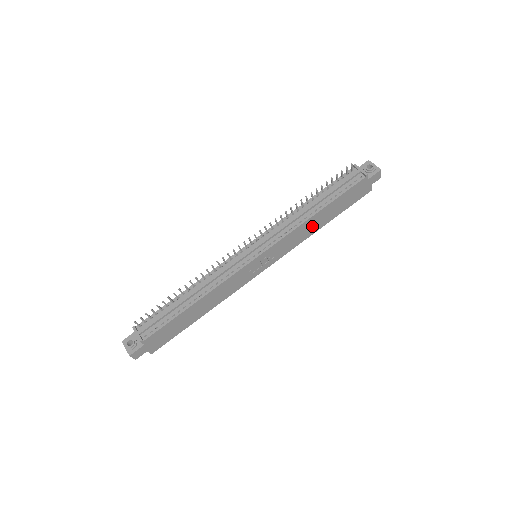
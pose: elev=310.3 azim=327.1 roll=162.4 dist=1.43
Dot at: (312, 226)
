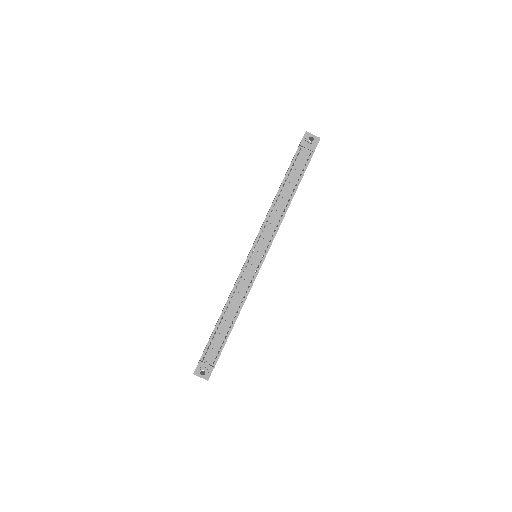
Dot at: occluded
